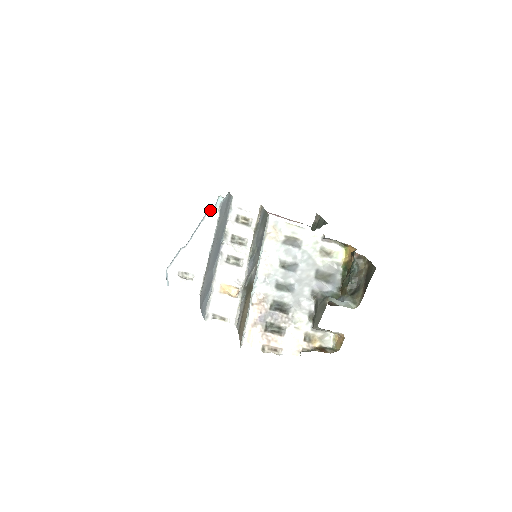
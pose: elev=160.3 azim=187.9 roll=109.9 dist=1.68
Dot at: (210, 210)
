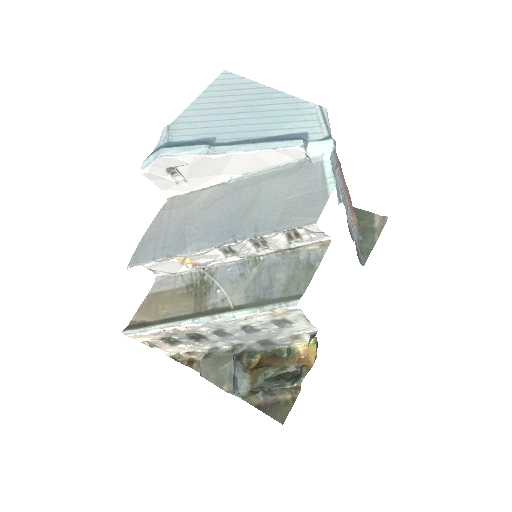
Dot at: (299, 148)
